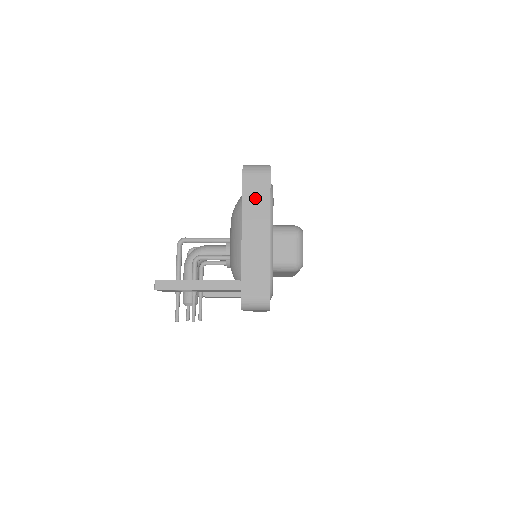
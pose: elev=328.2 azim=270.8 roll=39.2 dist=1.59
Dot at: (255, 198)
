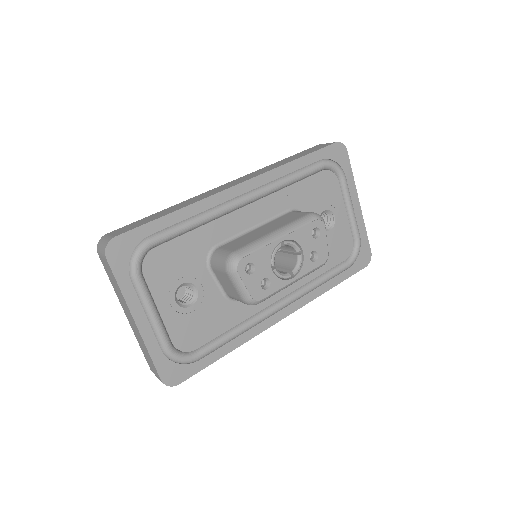
Dot at: (113, 282)
